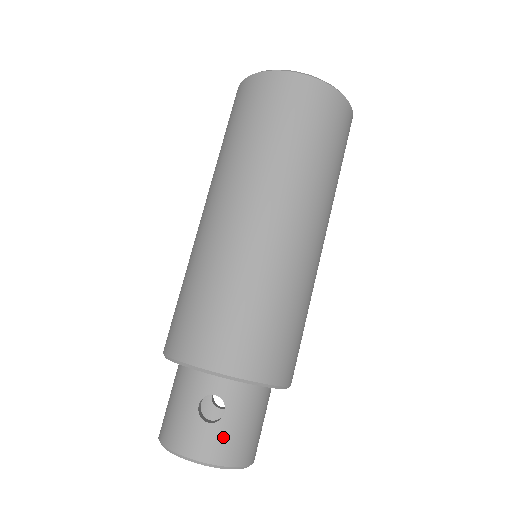
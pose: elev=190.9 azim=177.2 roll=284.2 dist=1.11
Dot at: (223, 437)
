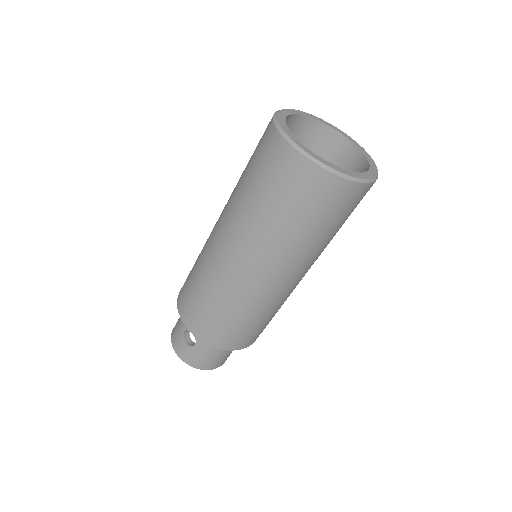
Dot at: (192, 354)
